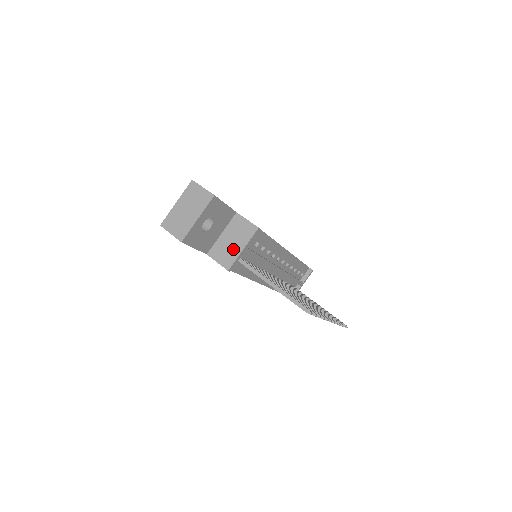
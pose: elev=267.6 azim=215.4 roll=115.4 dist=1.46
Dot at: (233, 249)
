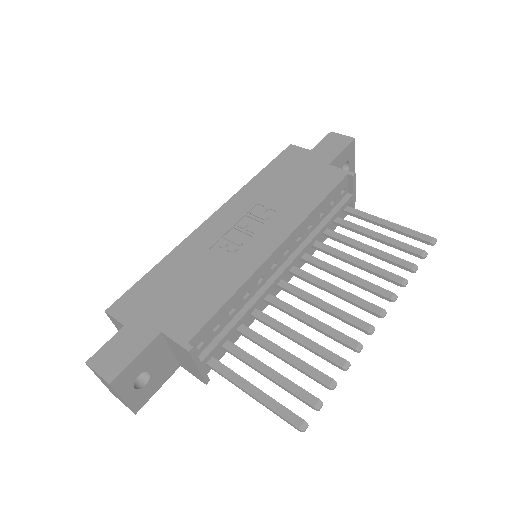
Dot at: (191, 367)
